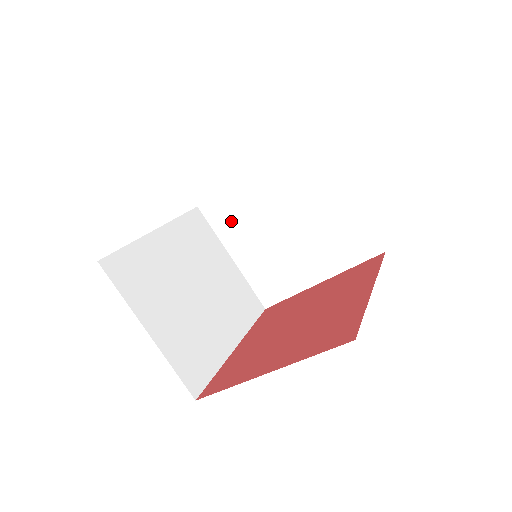
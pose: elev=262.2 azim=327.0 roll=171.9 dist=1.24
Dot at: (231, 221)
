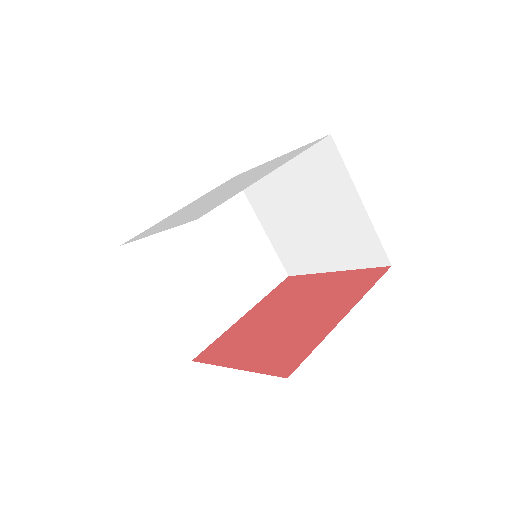
Dot at: (262, 197)
